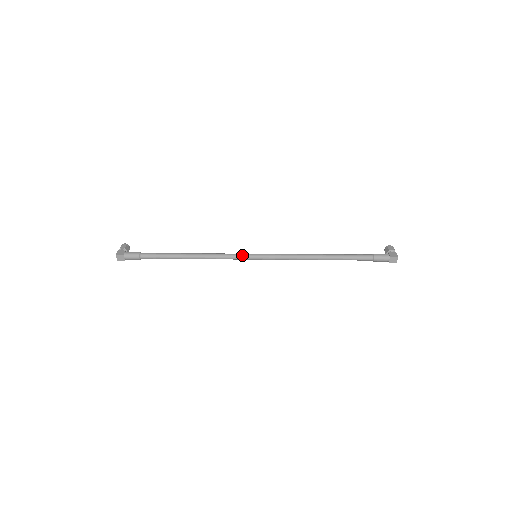
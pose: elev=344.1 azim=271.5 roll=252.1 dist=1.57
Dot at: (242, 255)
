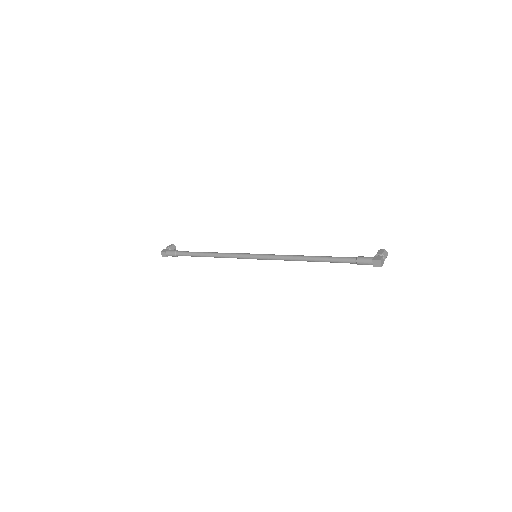
Dot at: (244, 254)
